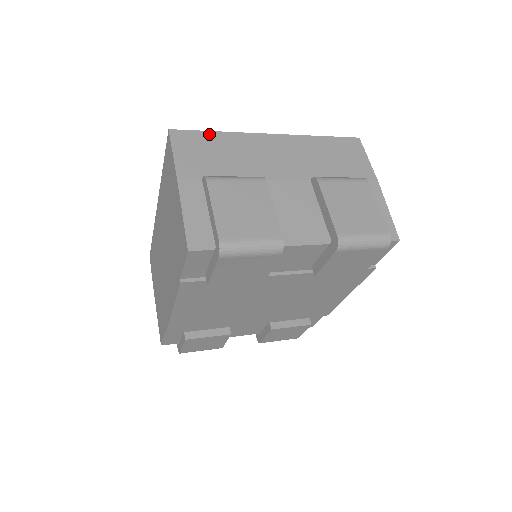
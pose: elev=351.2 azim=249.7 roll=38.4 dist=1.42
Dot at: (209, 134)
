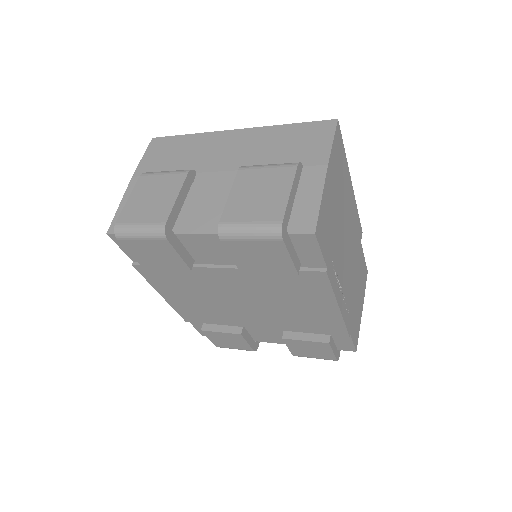
Dot at: (180, 137)
